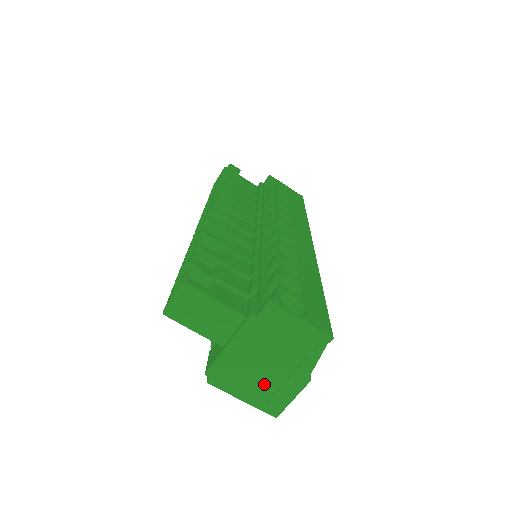
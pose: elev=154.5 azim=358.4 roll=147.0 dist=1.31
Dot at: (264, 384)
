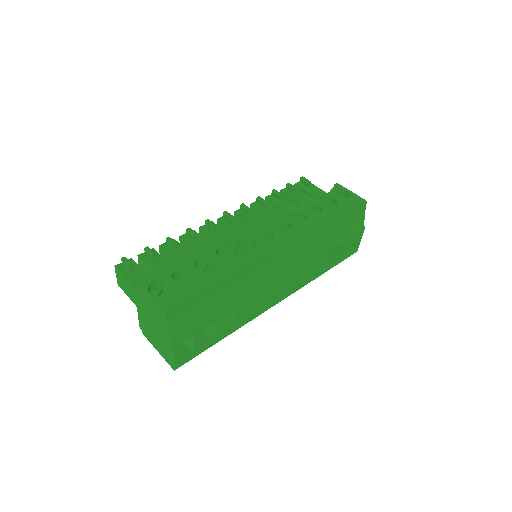
Dot at: (159, 342)
